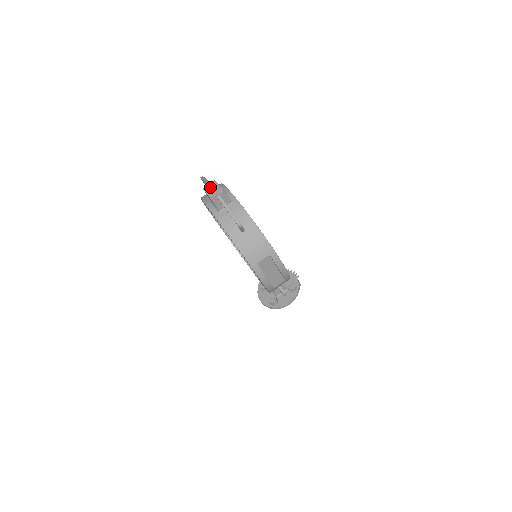
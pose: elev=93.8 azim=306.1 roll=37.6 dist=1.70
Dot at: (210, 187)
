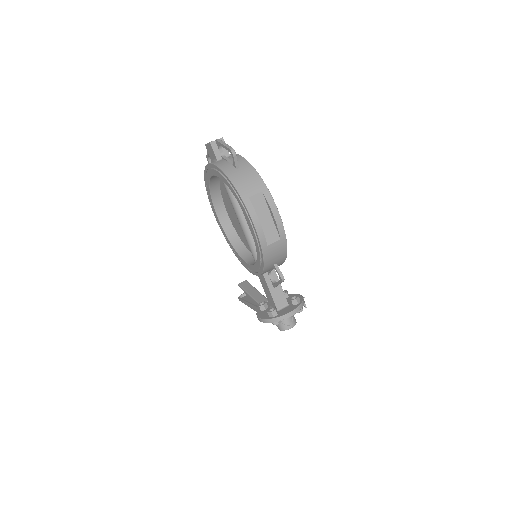
Dot at: occluded
